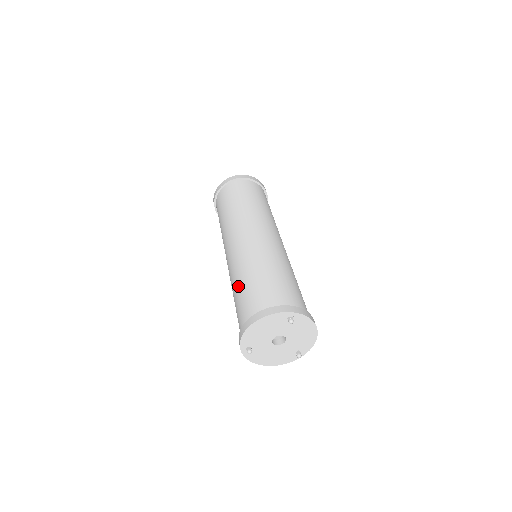
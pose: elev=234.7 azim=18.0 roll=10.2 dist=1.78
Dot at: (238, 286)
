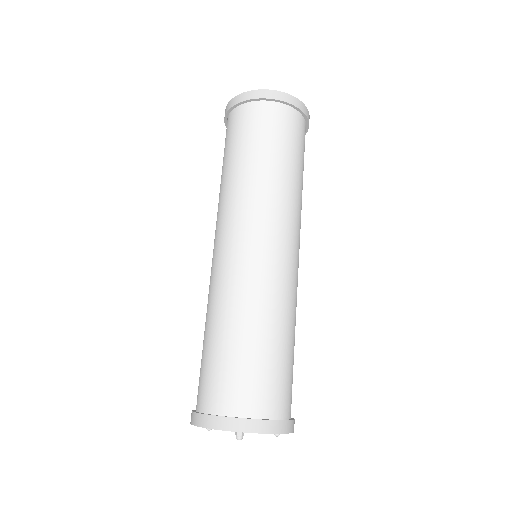
Dot at: occluded
